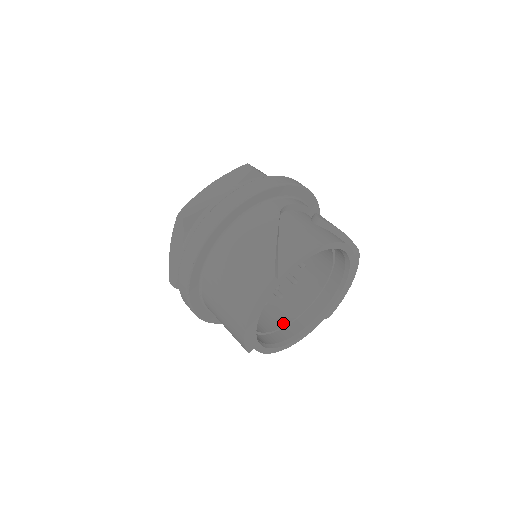
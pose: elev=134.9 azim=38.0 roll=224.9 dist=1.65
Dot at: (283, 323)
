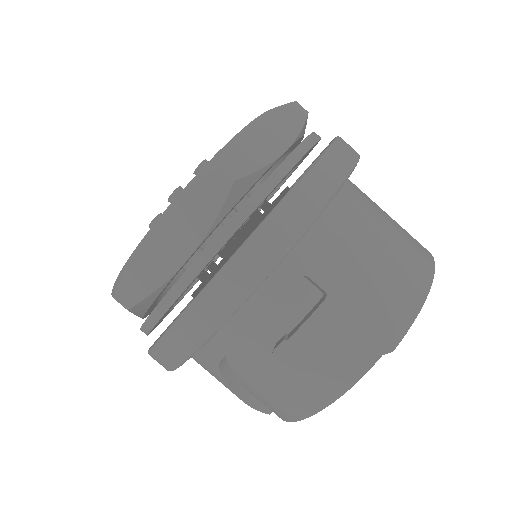
Dot at: occluded
